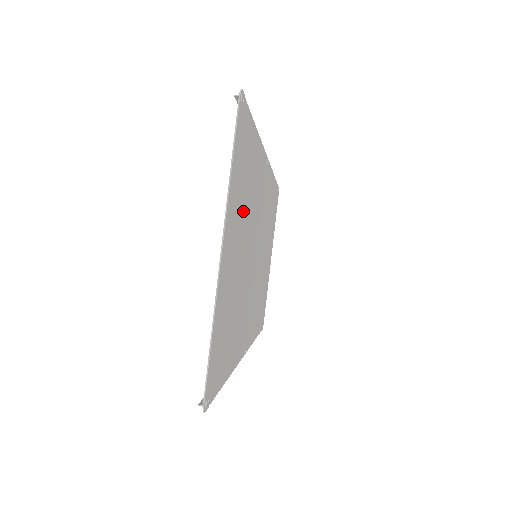
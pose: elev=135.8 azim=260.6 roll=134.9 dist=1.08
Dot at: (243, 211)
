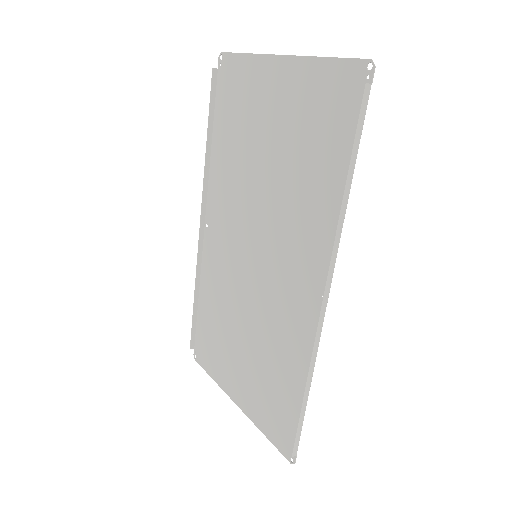
Dot at: (252, 128)
